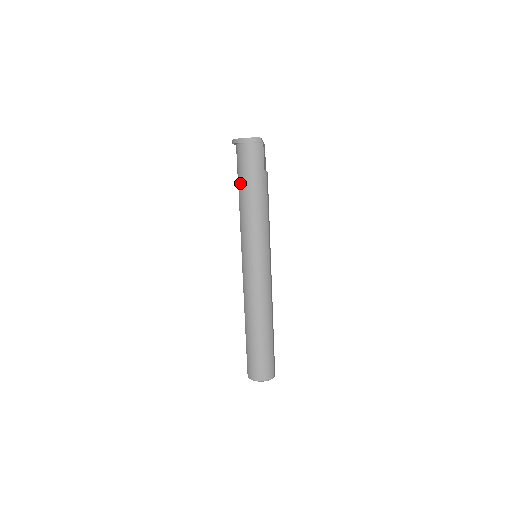
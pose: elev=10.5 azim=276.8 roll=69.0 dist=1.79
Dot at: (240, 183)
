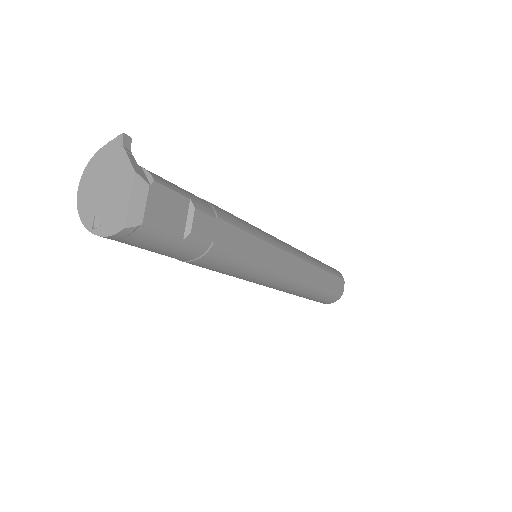
Dot at: occluded
